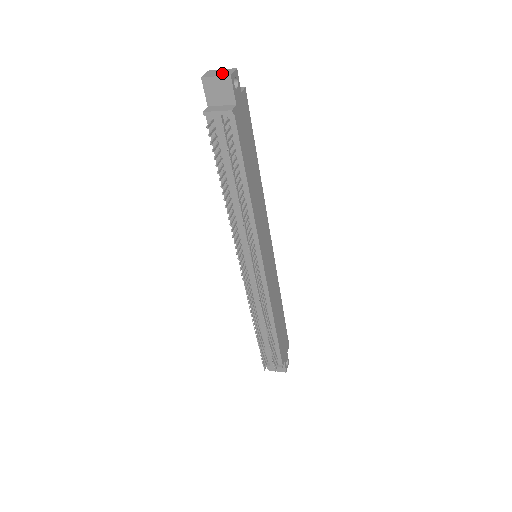
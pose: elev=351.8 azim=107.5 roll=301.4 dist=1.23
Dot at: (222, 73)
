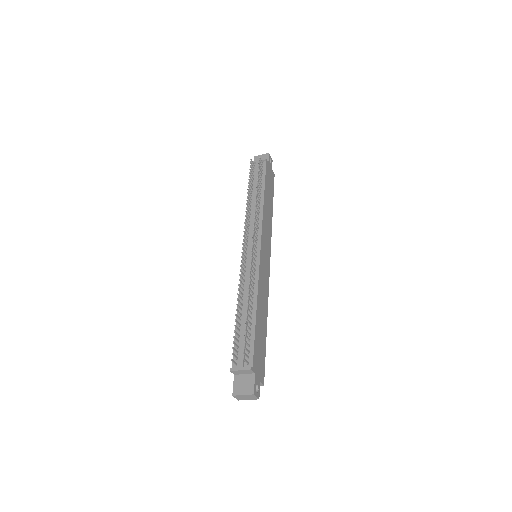
Dot at: occluded
